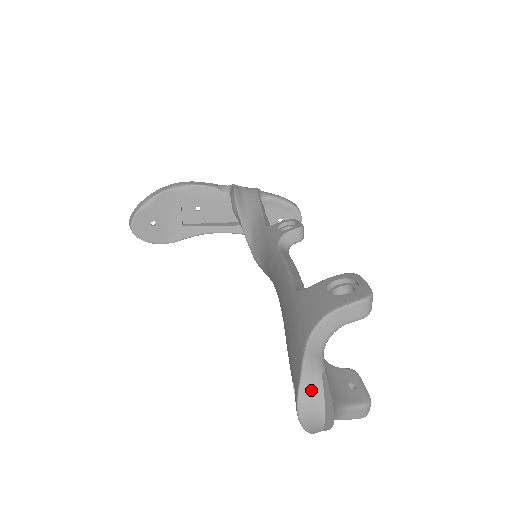
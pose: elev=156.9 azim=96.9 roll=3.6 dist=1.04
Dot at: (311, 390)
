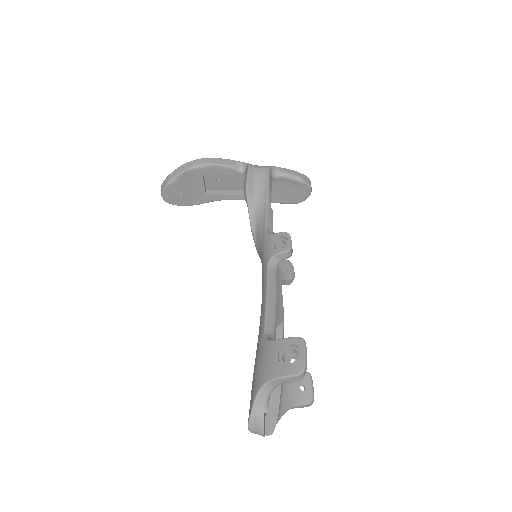
Dot at: (256, 422)
